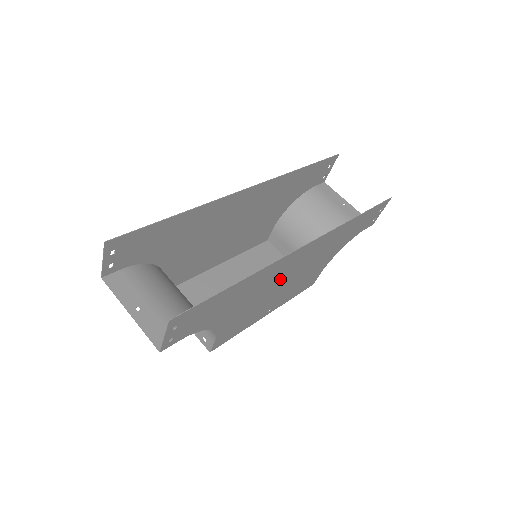
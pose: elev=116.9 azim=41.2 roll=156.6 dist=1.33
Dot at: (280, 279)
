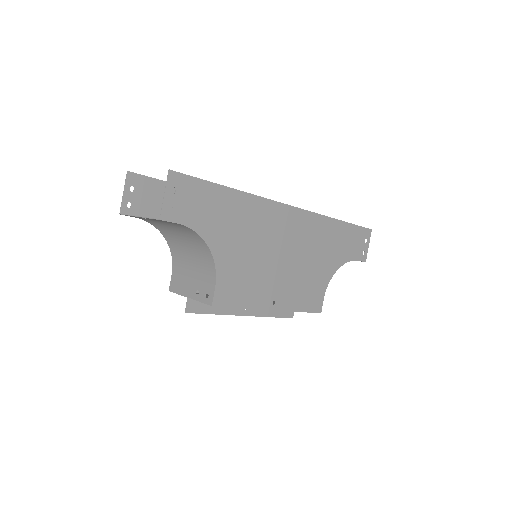
Dot at: (274, 242)
